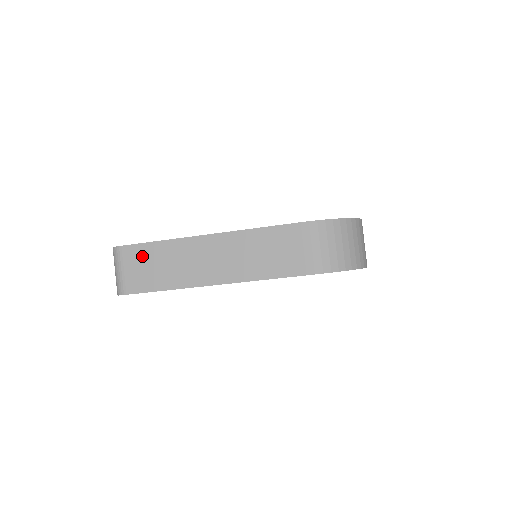
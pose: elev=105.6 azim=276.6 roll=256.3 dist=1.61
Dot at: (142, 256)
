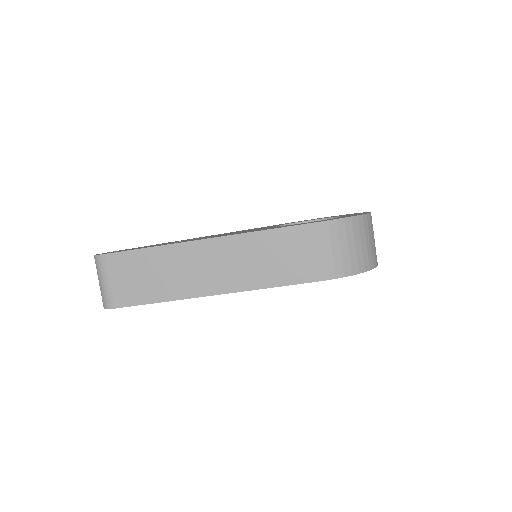
Dot at: (130, 265)
